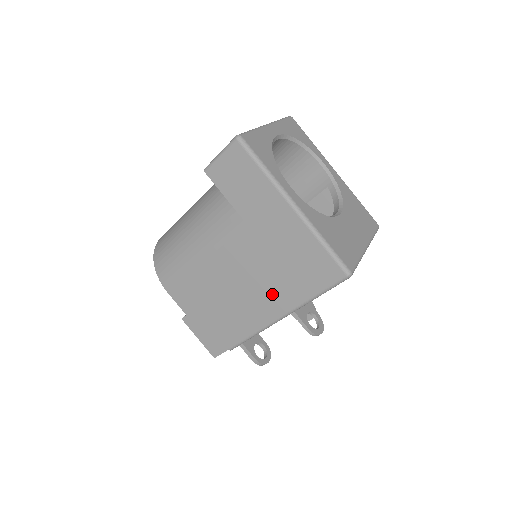
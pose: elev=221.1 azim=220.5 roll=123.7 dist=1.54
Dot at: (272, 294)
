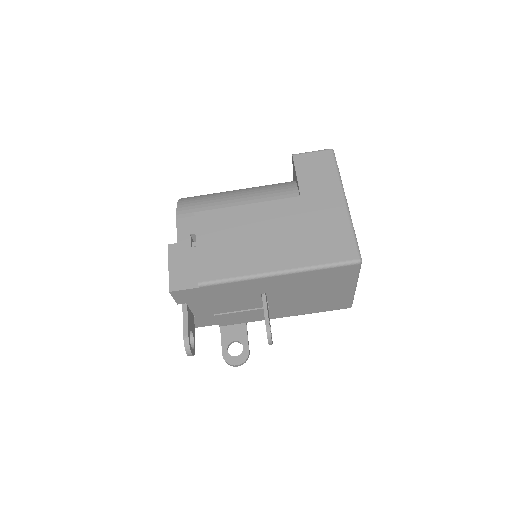
Dot at: (284, 250)
